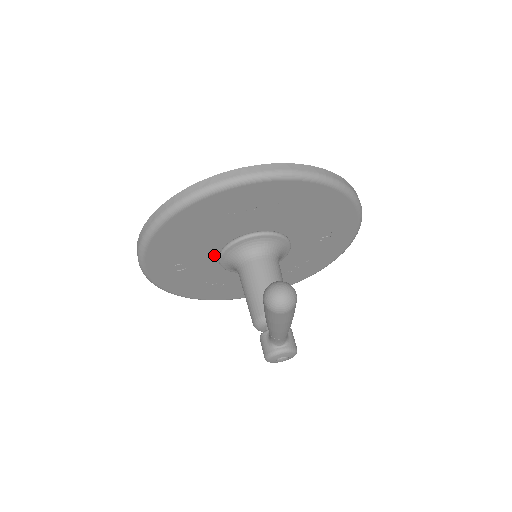
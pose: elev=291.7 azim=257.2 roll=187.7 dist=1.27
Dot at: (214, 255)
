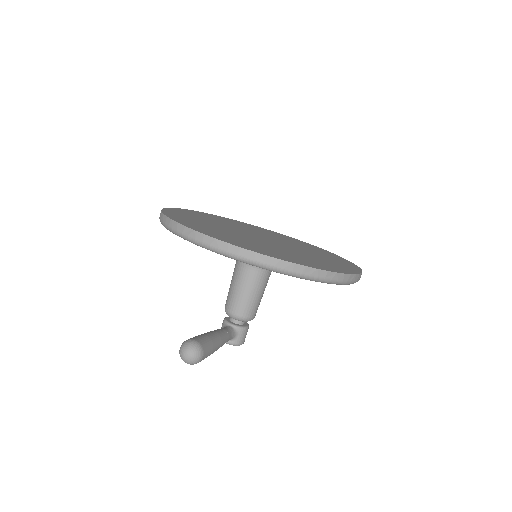
Dot at: occluded
